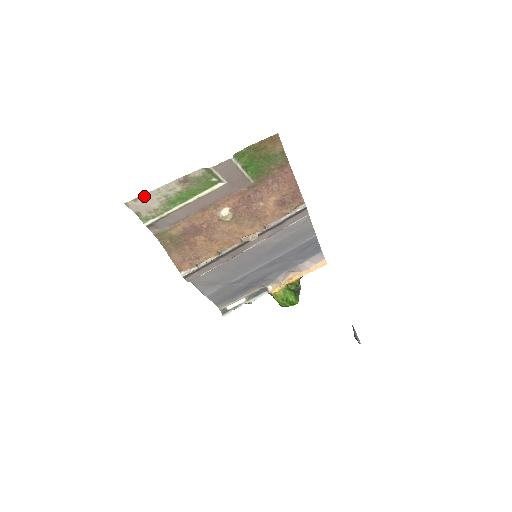
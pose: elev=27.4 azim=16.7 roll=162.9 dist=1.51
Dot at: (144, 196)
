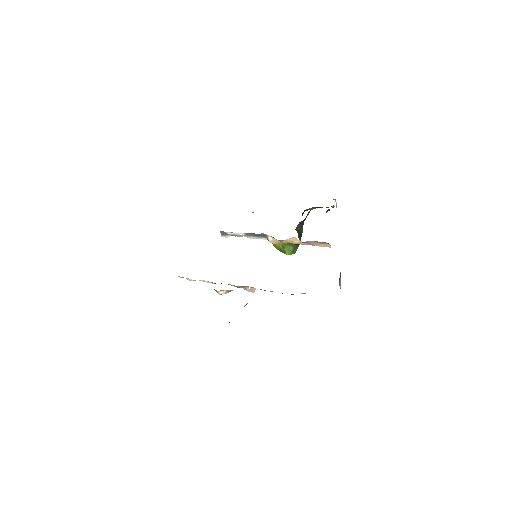
Dot at: occluded
